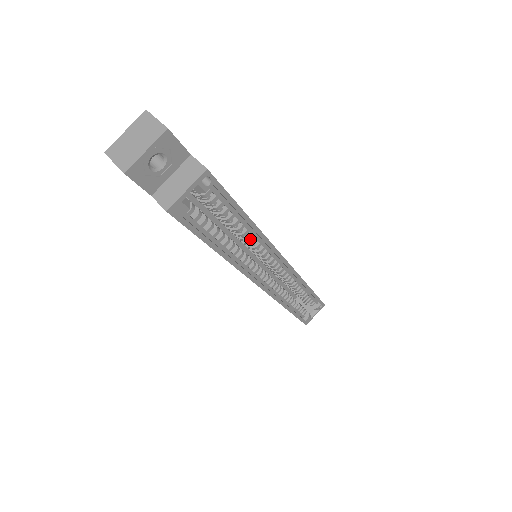
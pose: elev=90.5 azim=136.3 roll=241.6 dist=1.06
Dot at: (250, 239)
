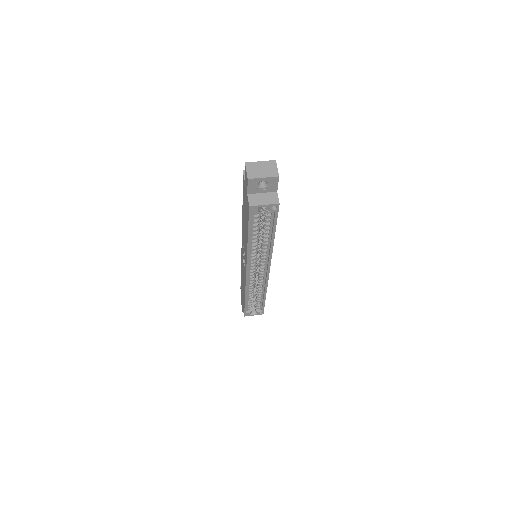
Dot at: (265, 245)
